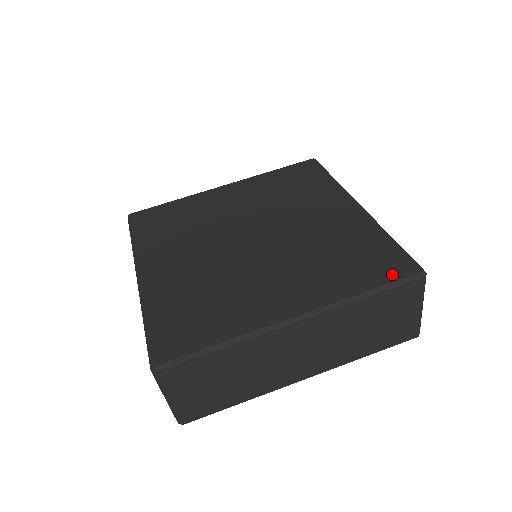
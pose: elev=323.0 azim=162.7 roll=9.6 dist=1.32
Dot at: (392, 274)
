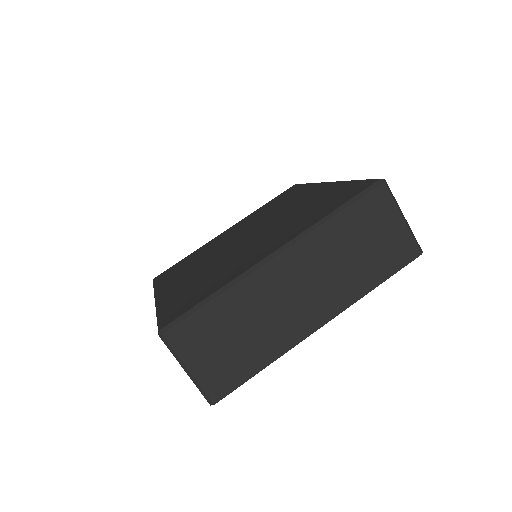
Dot at: (355, 193)
